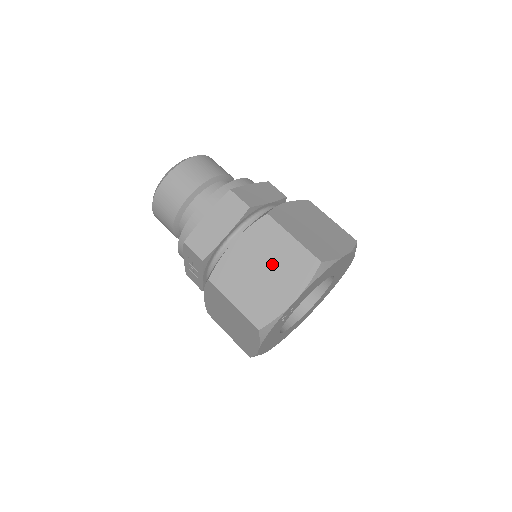
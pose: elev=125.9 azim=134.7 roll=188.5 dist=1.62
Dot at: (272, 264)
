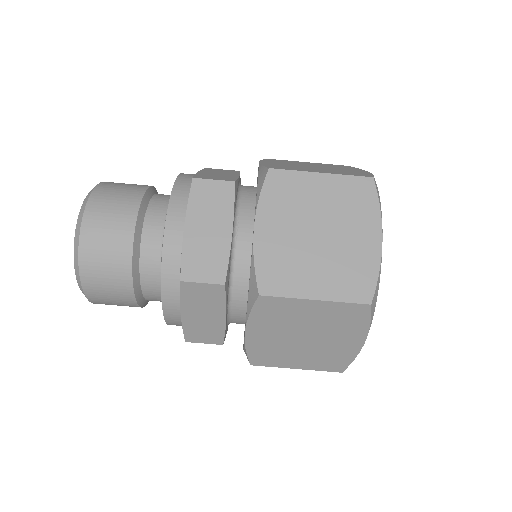
Dot at: (310, 330)
